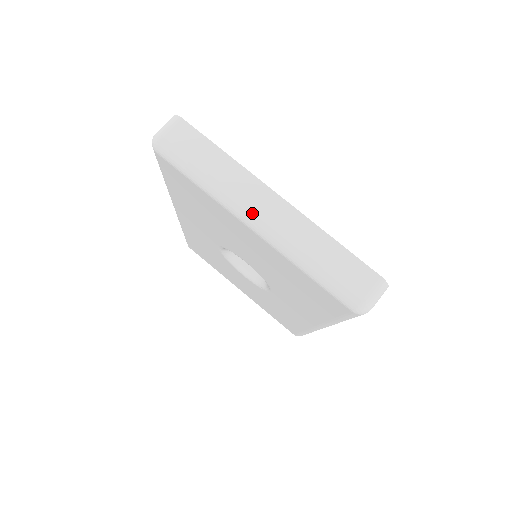
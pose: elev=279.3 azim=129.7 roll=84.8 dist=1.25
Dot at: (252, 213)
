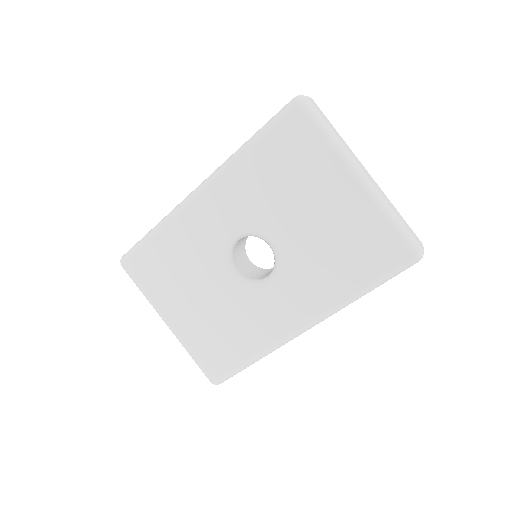
Dot at: (361, 169)
